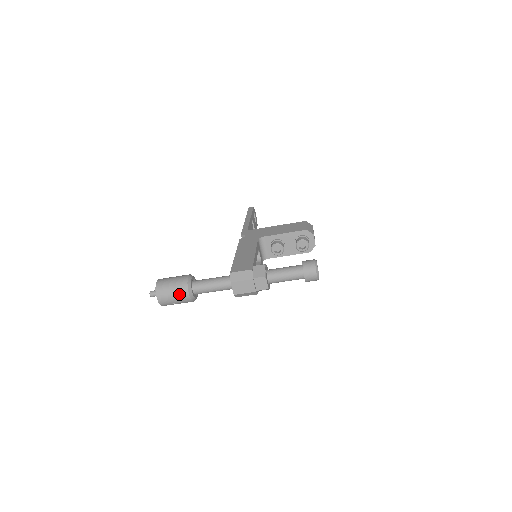
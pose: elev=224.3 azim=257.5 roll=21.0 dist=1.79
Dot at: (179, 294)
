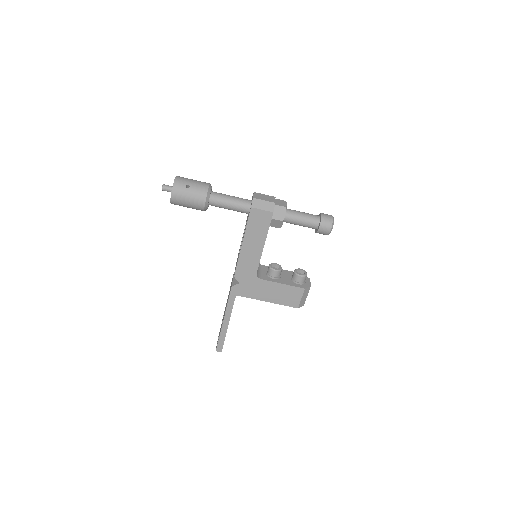
Dot at: (200, 182)
